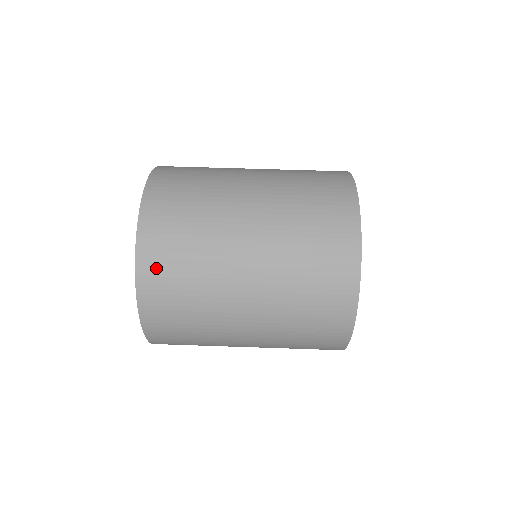
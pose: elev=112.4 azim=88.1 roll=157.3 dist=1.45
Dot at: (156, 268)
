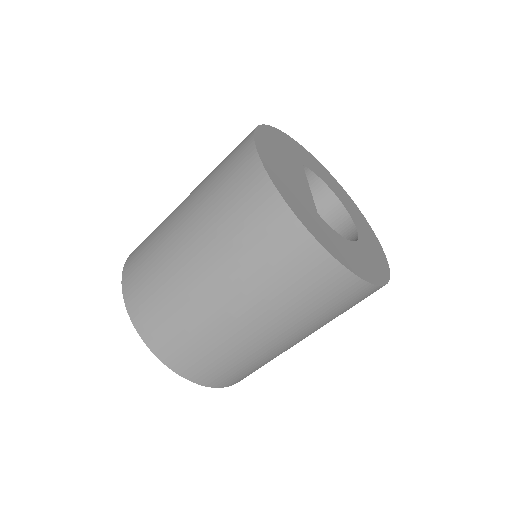
Dot at: occluded
